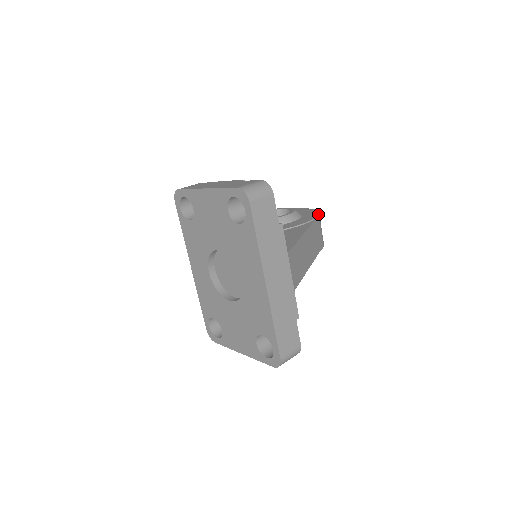
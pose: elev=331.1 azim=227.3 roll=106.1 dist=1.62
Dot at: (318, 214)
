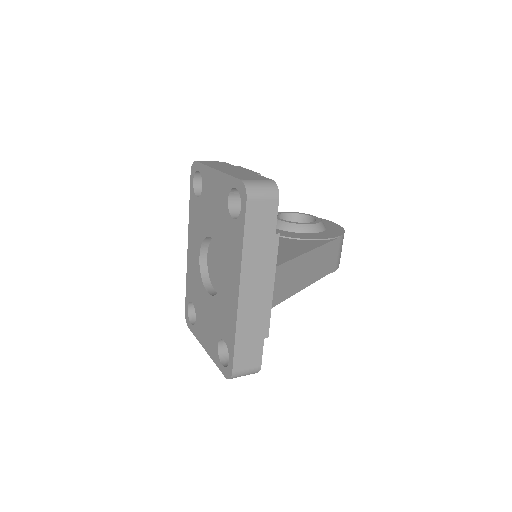
Dot at: (341, 234)
